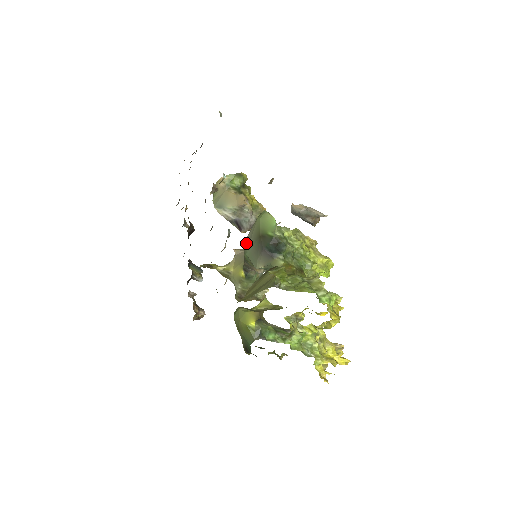
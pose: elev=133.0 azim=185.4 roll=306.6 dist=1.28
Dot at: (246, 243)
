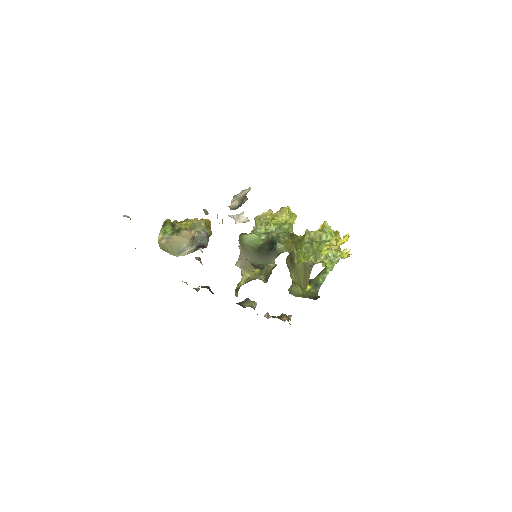
Dot at: (250, 260)
